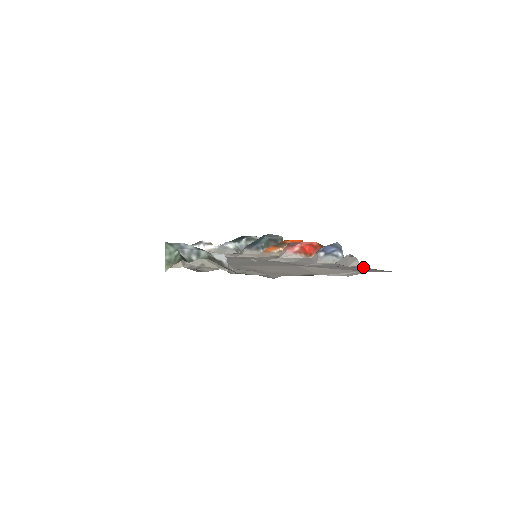
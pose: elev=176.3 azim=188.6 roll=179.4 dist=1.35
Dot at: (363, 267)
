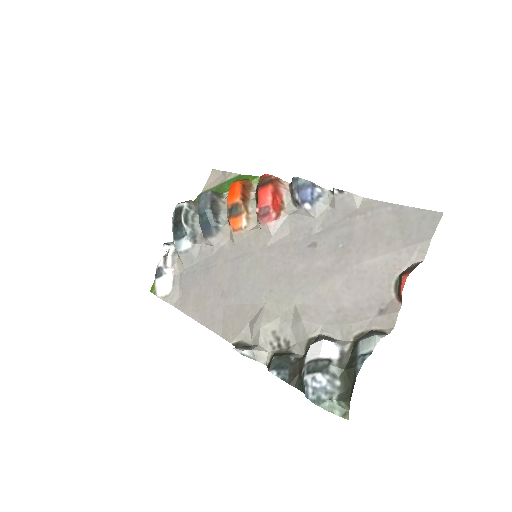
Dot at: (374, 204)
